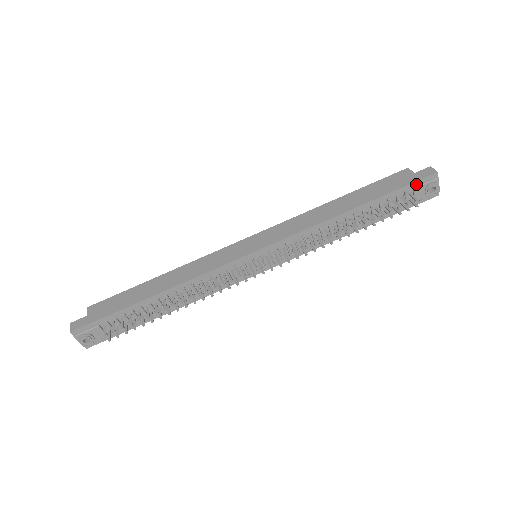
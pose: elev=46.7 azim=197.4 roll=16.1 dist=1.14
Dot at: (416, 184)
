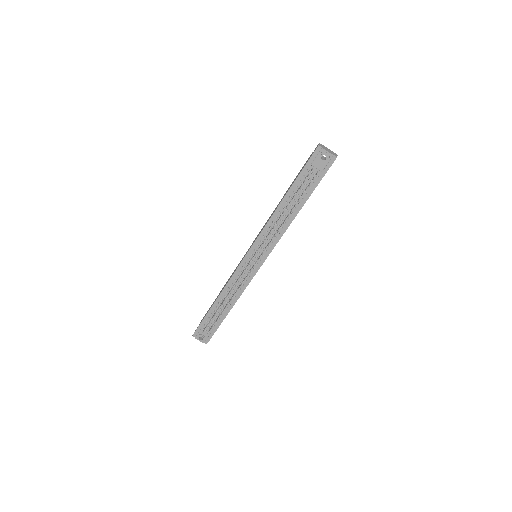
Dot at: (311, 161)
